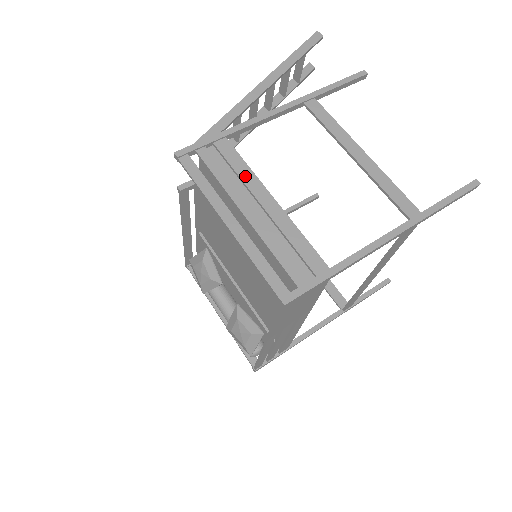
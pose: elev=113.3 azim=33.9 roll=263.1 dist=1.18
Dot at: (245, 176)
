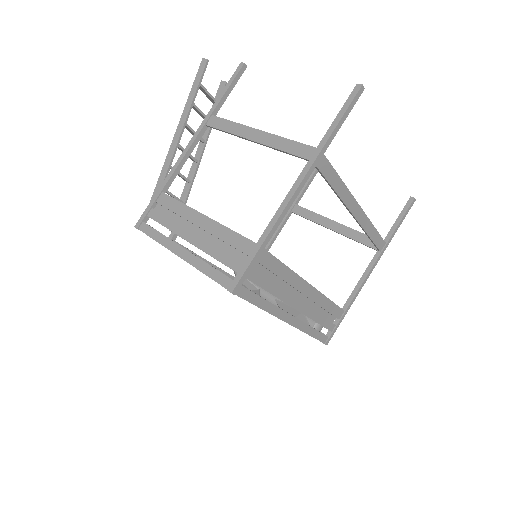
Dot at: (182, 212)
